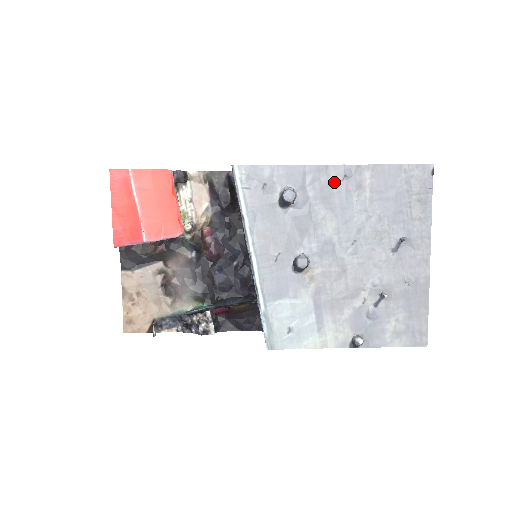
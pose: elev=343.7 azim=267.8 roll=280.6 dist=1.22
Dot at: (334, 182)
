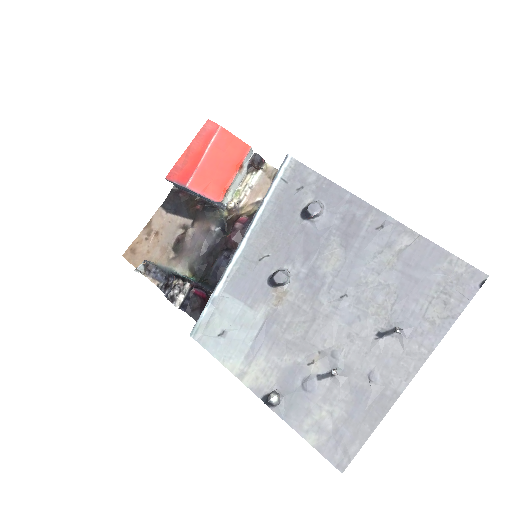
Dot at: (367, 225)
